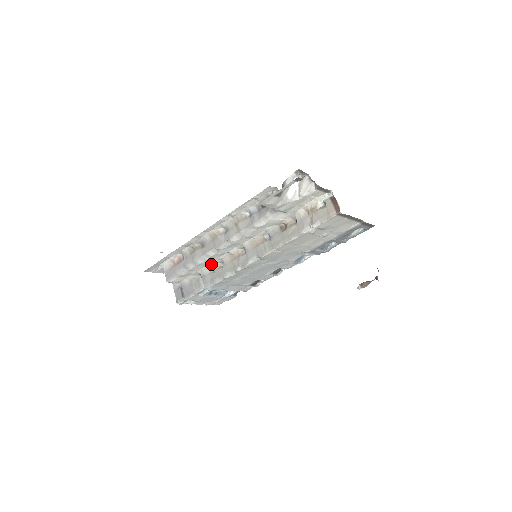
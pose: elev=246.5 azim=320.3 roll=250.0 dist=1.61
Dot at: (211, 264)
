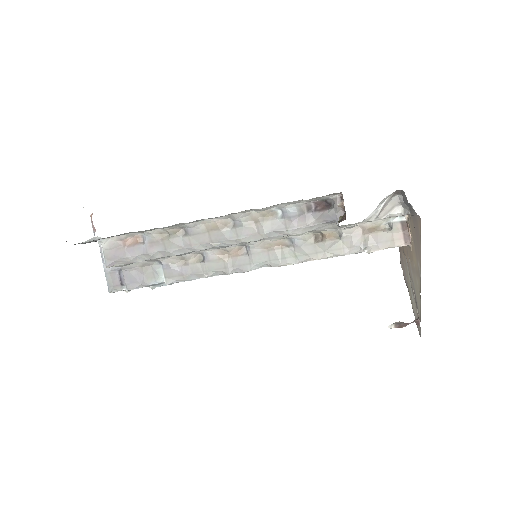
Dot at: (186, 255)
